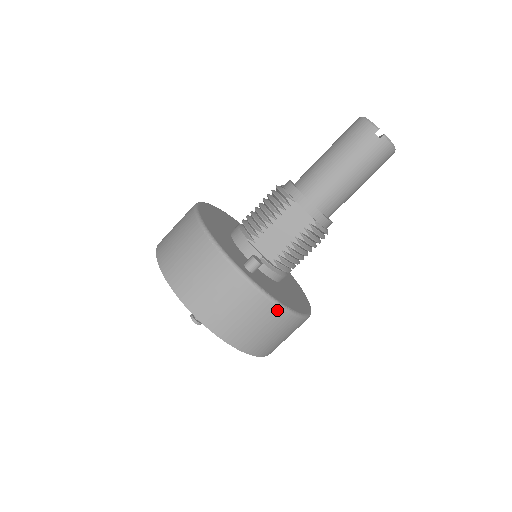
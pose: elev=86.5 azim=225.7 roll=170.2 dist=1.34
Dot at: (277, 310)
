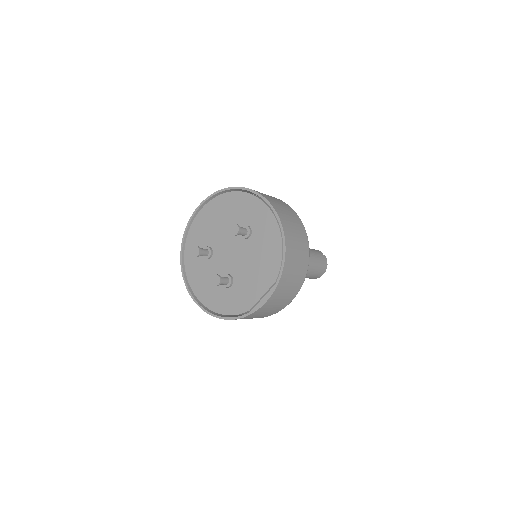
Dot at: (307, 241)
